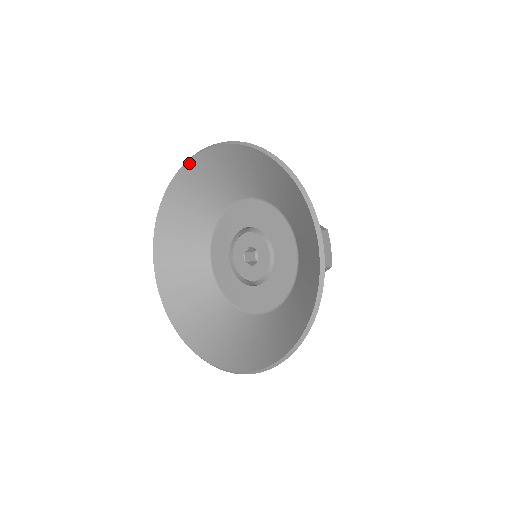
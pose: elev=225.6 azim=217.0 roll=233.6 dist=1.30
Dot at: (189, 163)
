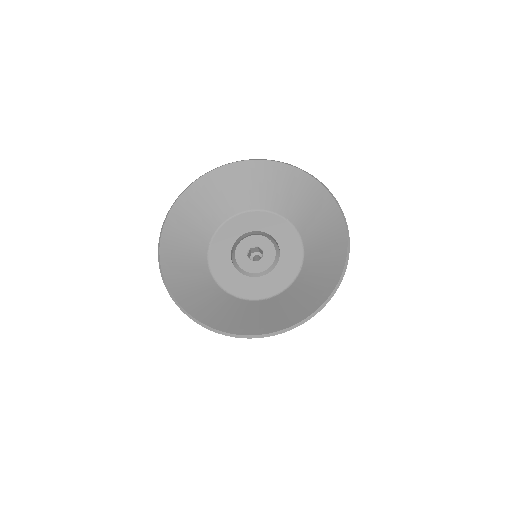
Dot at: (252, 162)
